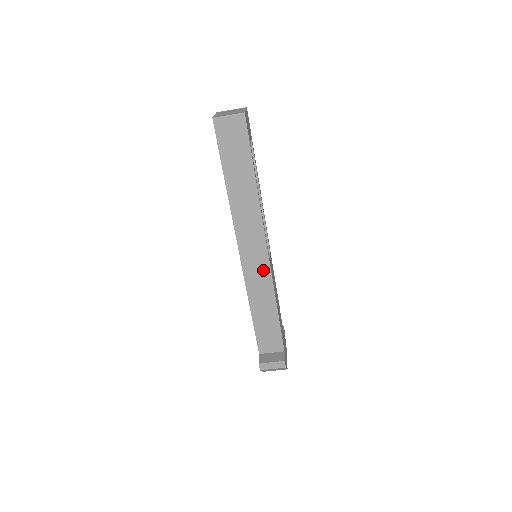
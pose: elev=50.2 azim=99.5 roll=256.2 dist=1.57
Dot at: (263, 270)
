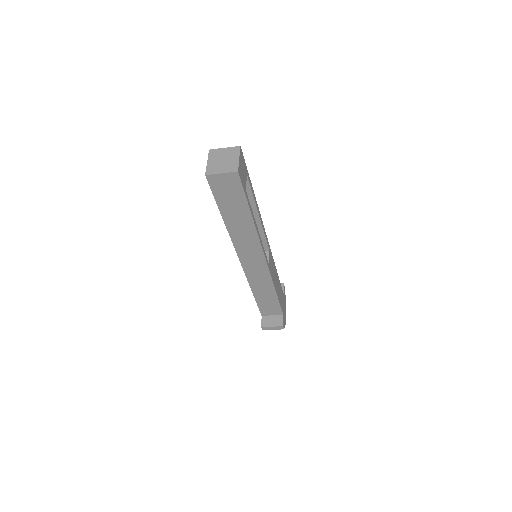
Dot at: (262, 272)
